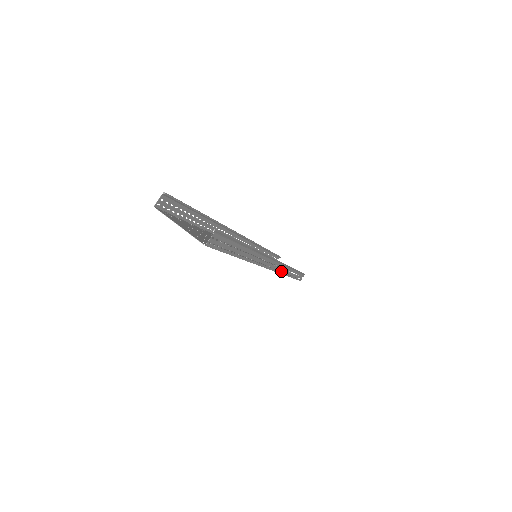
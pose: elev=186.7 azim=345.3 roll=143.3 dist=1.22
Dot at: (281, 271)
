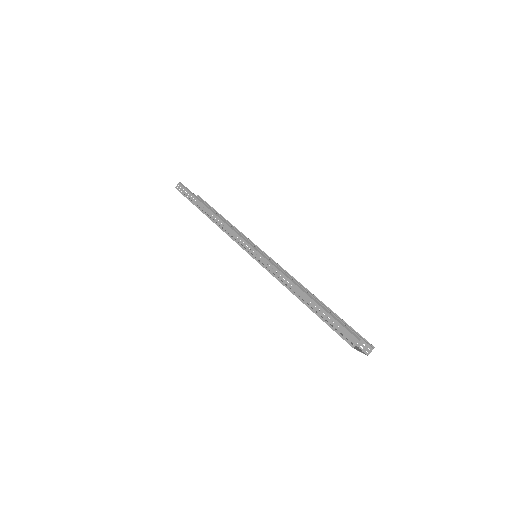
Dot at: occluded
